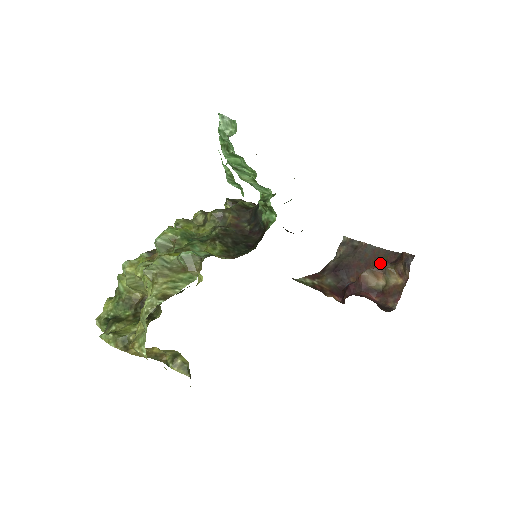
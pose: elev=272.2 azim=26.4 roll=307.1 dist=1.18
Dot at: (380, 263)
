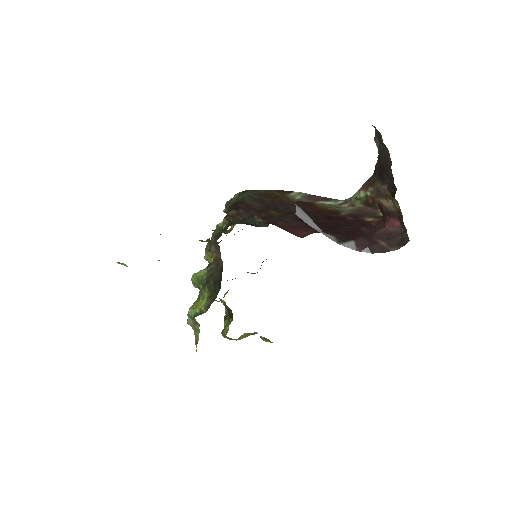
Dot at: occluded
